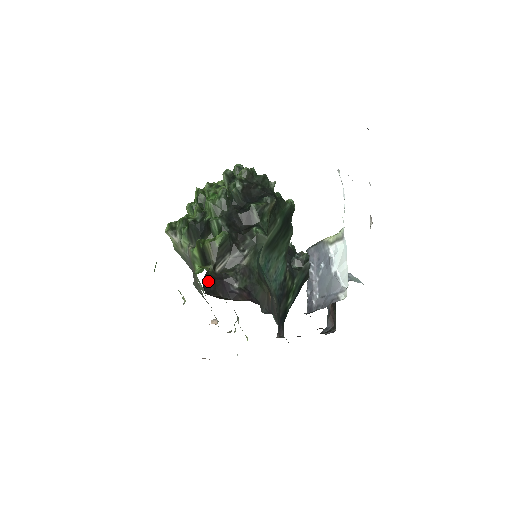
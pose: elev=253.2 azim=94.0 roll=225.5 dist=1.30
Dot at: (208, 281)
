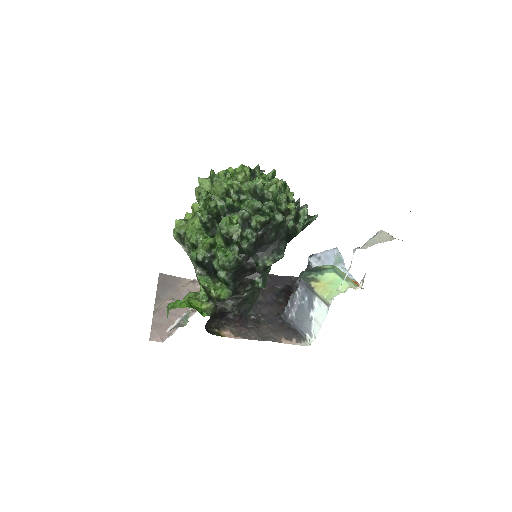
Dot at: (210, 318)
